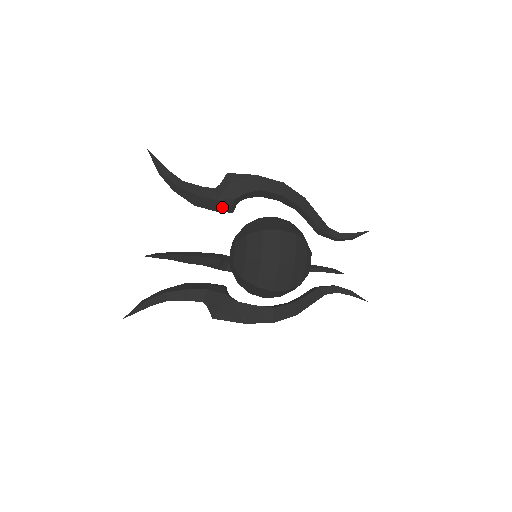
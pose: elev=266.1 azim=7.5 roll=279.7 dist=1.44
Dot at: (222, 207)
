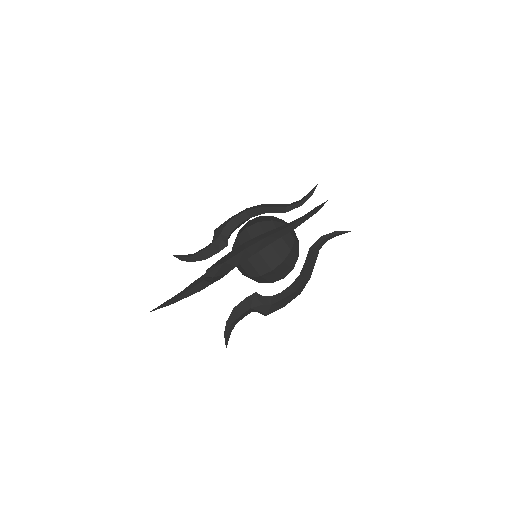
Dot at: (218, 246)
